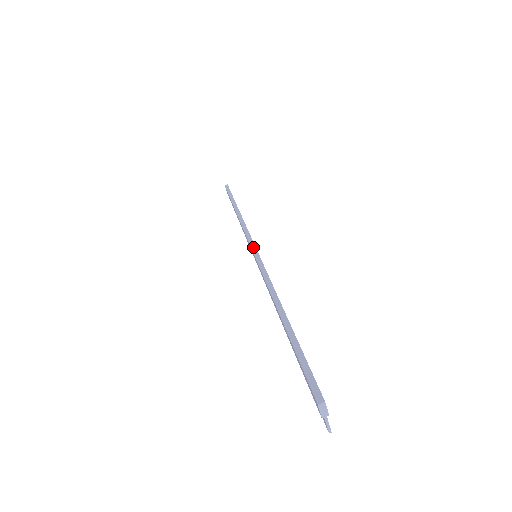
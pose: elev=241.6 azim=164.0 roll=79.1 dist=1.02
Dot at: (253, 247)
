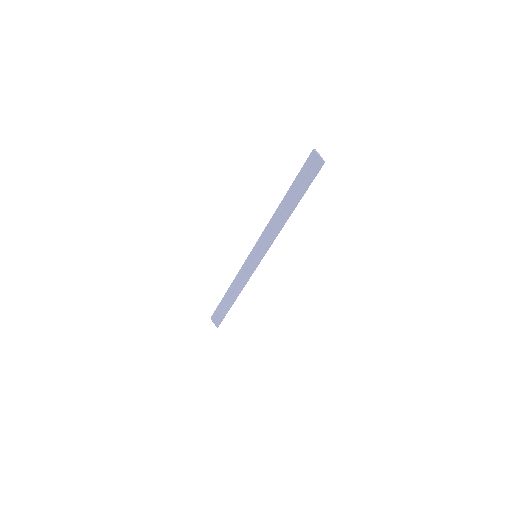
Dot at: (253, 249)
